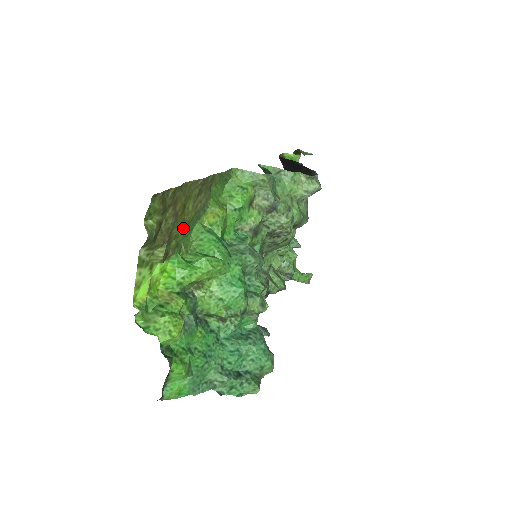
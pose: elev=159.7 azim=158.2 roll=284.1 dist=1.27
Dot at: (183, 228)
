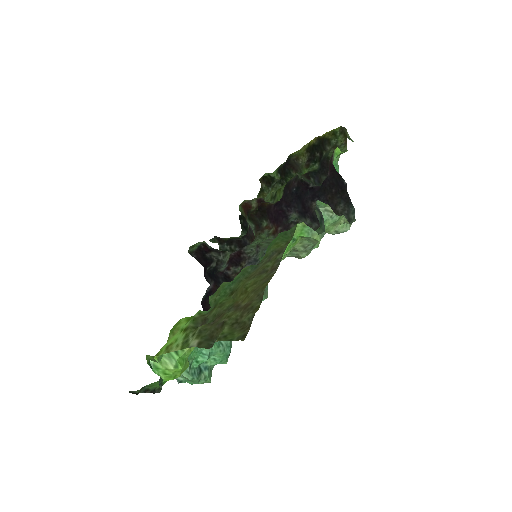
Dot at: (231, 298)
